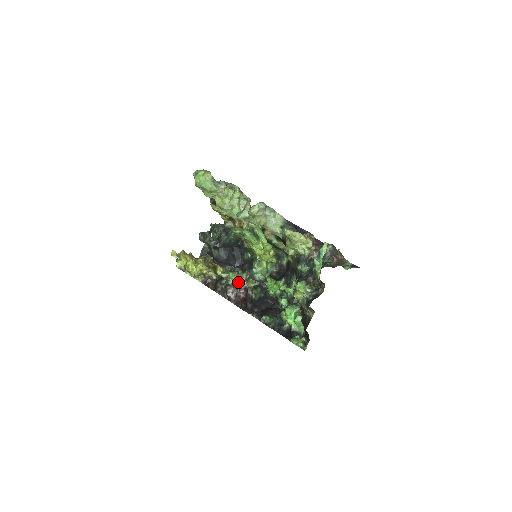
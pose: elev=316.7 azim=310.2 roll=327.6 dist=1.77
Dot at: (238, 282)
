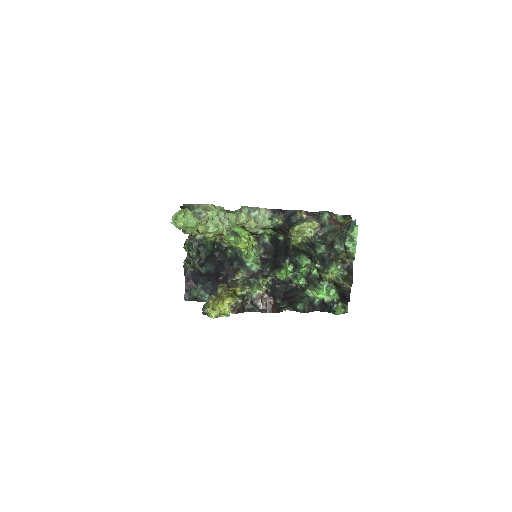
Dot at: (262, 292)
